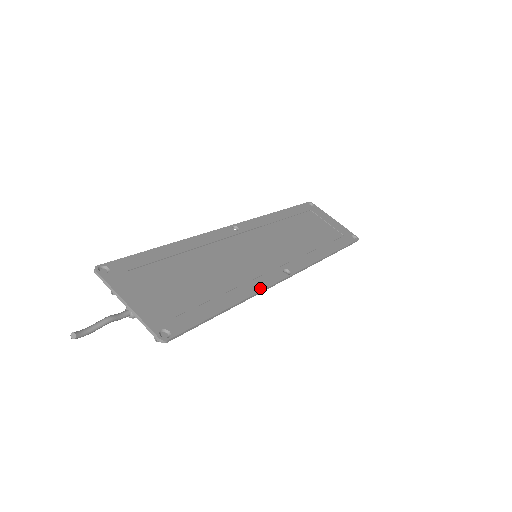
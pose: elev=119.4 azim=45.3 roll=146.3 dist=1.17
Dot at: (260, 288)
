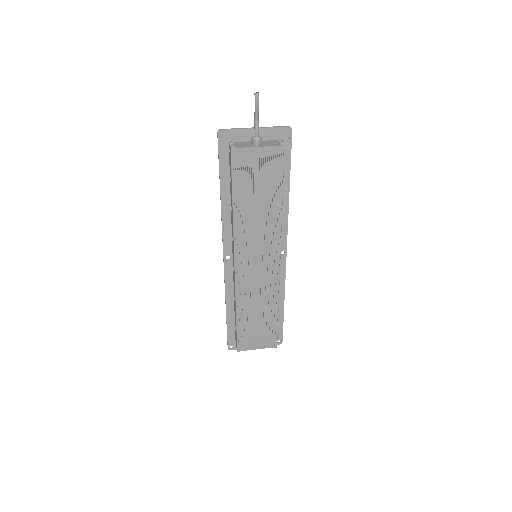
Dot at: (285, 219)
